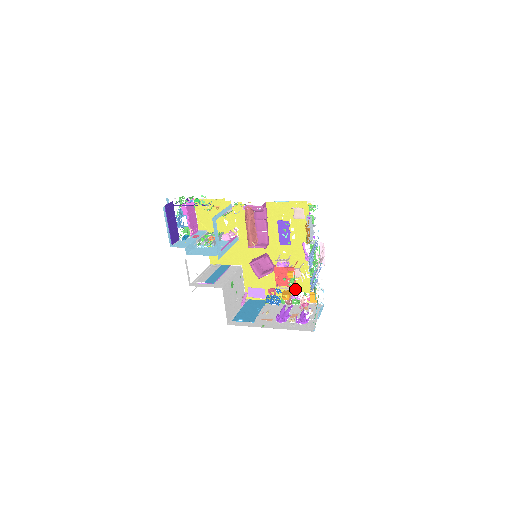
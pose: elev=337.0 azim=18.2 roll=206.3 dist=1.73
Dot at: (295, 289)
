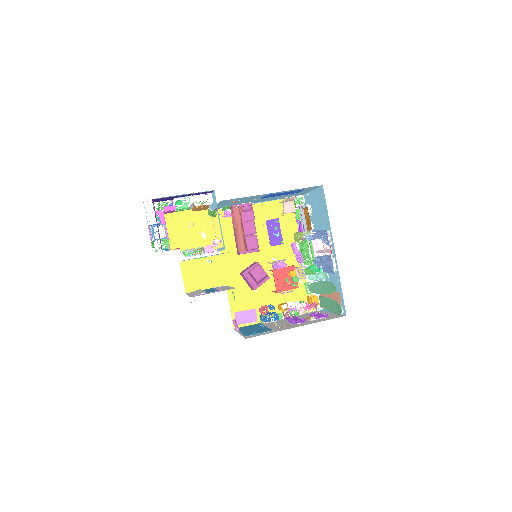
Dot at: (289, 300)
